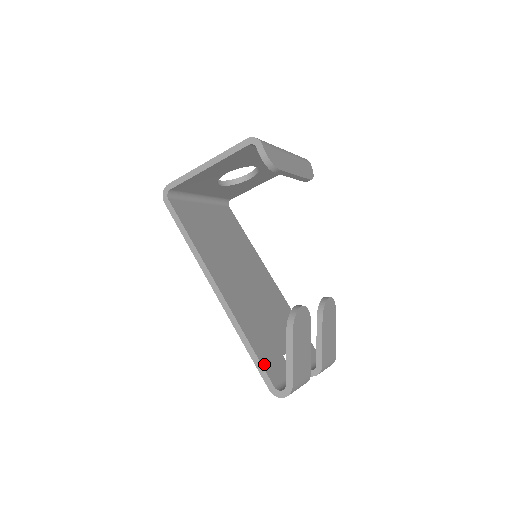
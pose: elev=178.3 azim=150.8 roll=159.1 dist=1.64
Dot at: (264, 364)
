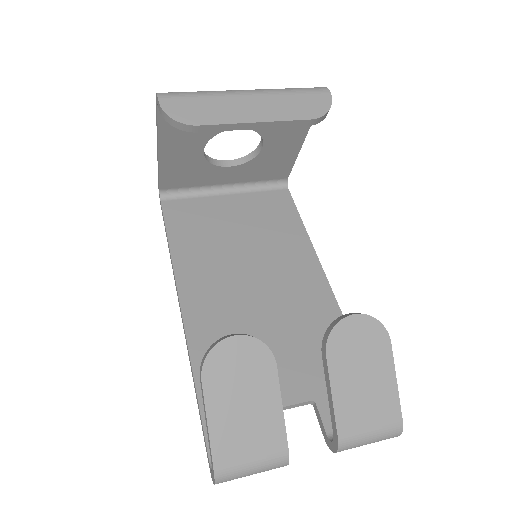
Dot at: occluded
